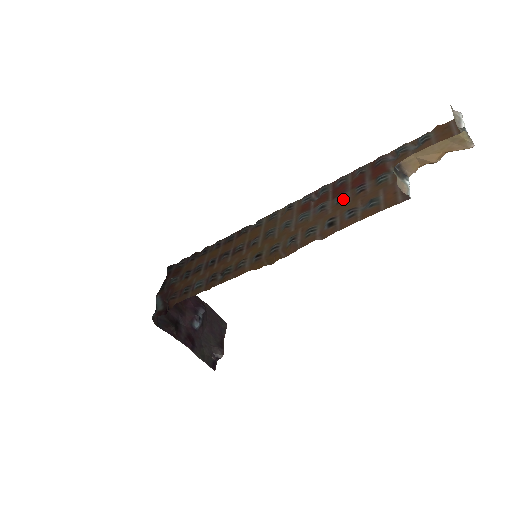
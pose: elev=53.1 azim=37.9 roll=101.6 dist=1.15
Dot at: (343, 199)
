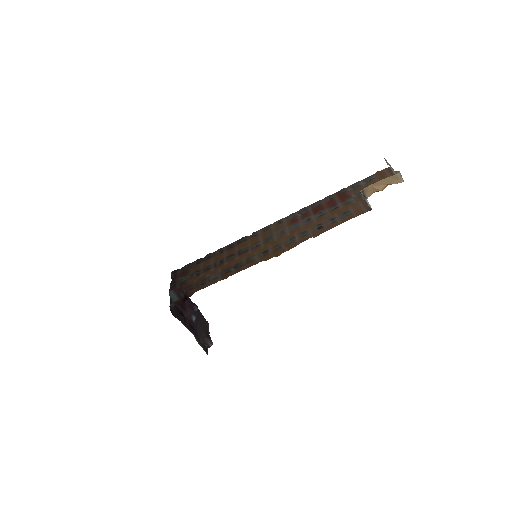
Dot at: (323, 214)
